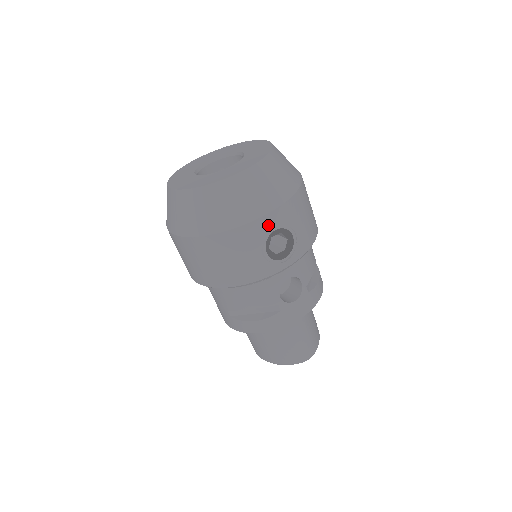
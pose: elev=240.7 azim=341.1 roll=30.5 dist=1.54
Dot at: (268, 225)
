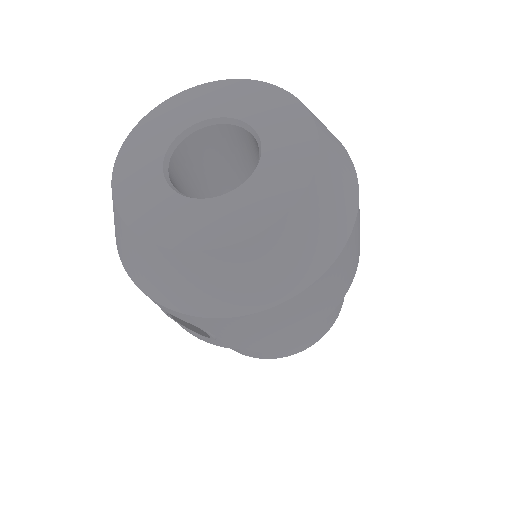
Dot at: (165, 309)
